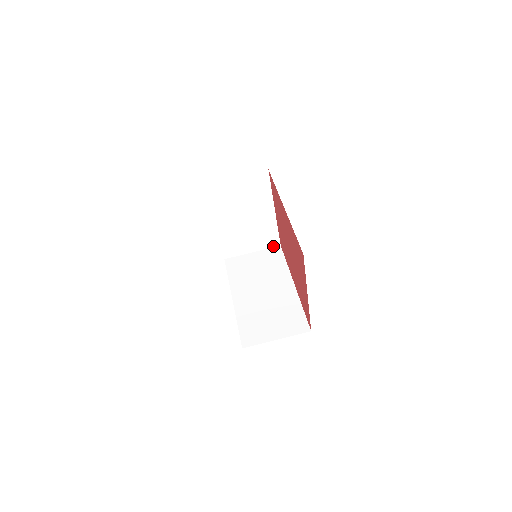
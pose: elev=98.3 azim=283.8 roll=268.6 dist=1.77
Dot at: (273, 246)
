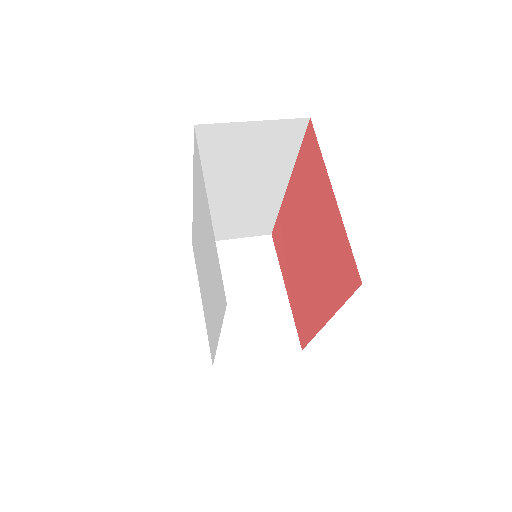
Dot at: (290, 351)
